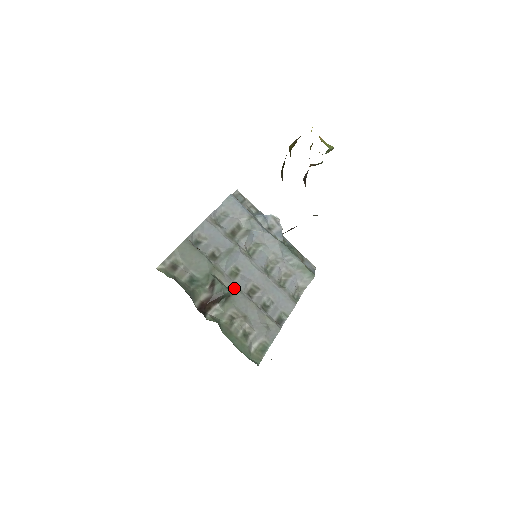
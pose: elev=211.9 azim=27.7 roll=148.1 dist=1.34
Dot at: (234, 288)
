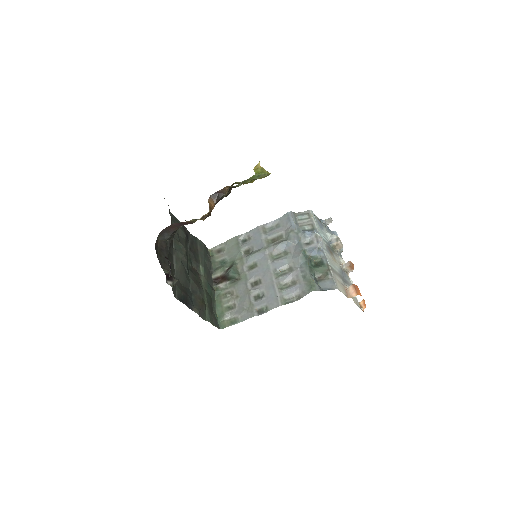
Dot at: (244, 276)
